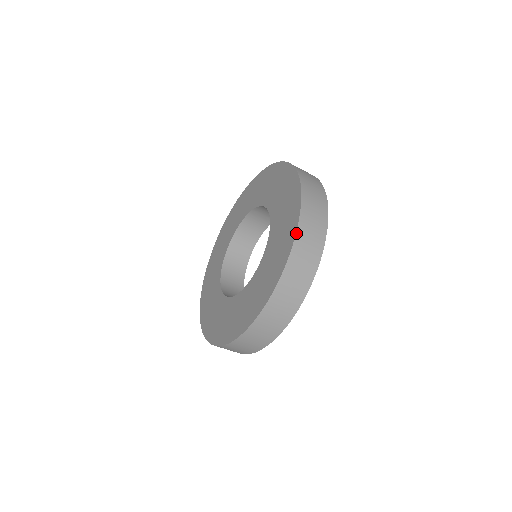
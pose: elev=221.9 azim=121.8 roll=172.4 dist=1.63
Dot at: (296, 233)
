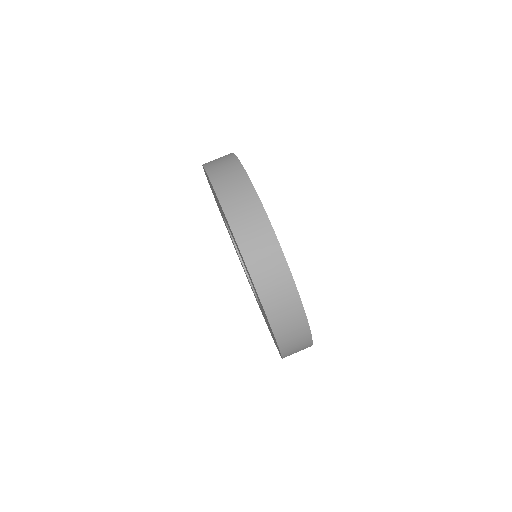
Dot at: (213, 188)
